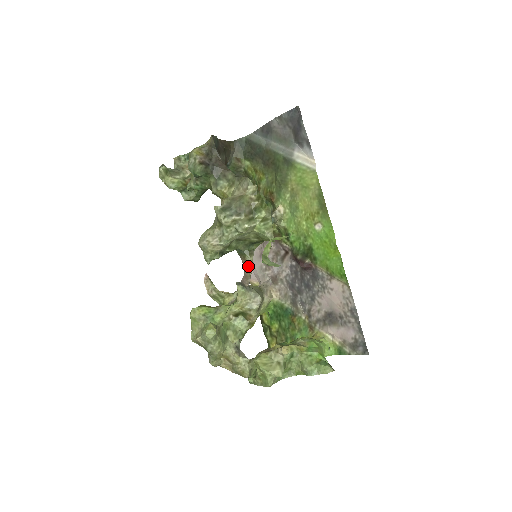
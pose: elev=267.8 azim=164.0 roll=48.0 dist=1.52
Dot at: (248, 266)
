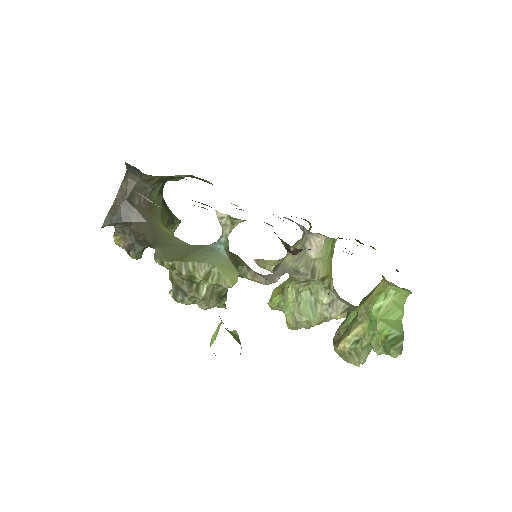
Dot at: (255, 281)
